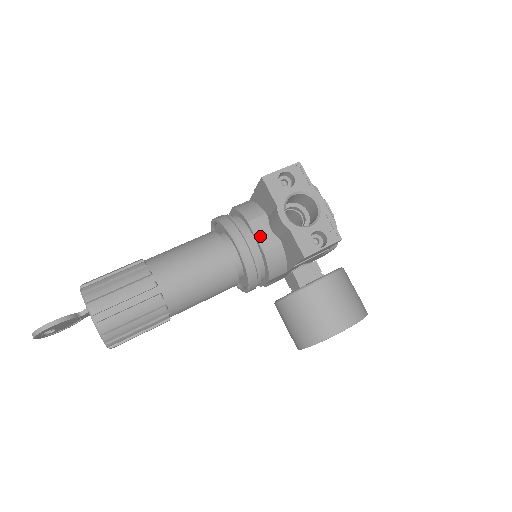
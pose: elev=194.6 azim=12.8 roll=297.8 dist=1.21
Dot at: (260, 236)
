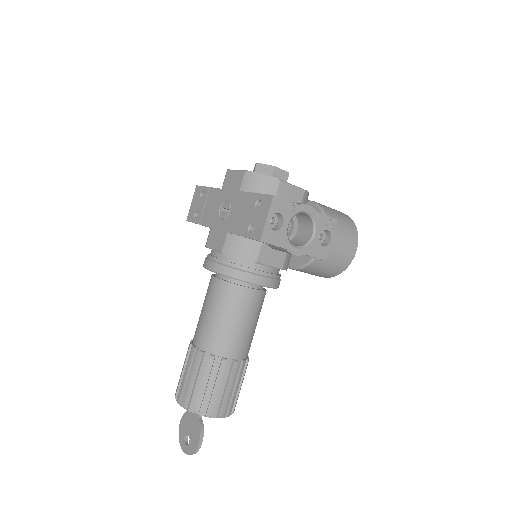
Dot at: (272, 263)
